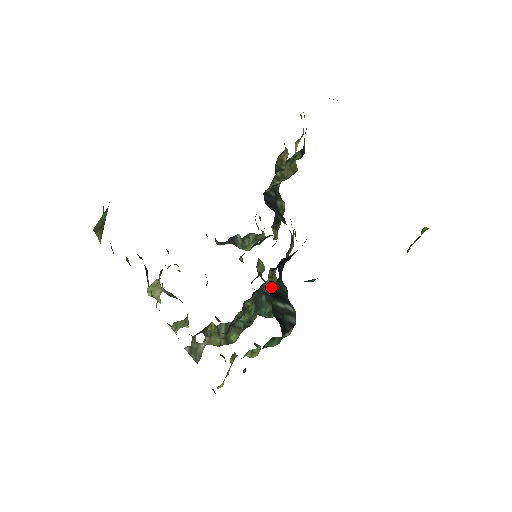
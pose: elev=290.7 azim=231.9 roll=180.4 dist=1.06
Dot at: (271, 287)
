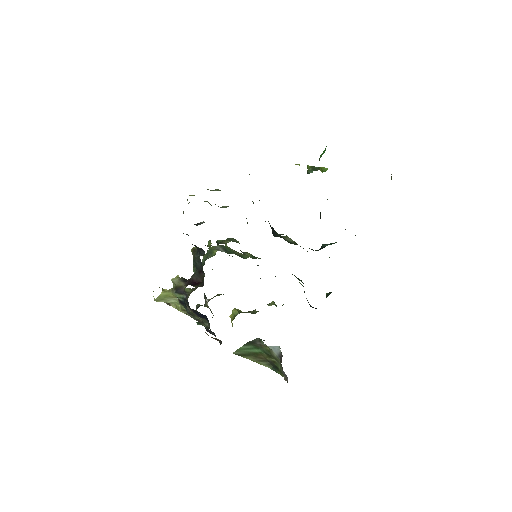
Dot at: occluded
